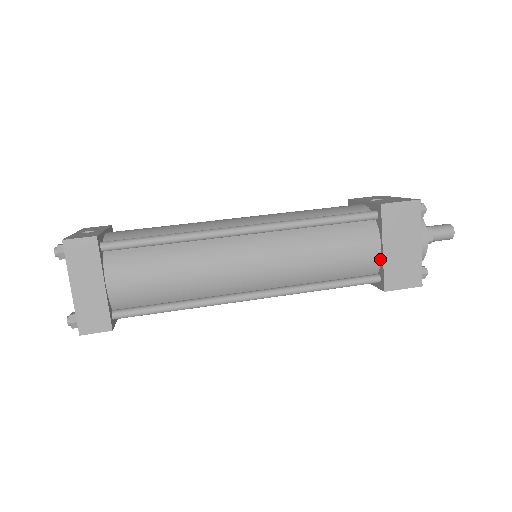
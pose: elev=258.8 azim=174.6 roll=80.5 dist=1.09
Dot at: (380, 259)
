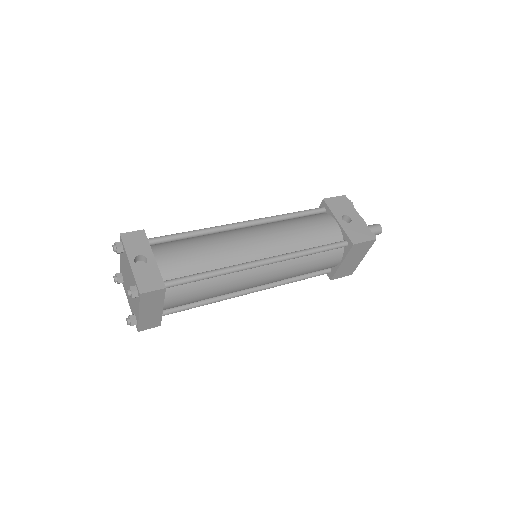
Dot at: (336, 265)
